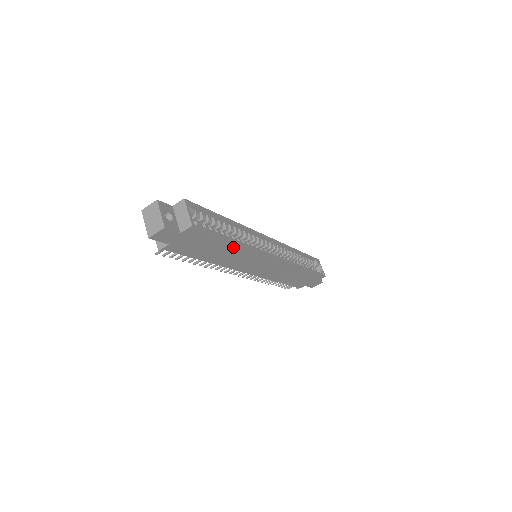
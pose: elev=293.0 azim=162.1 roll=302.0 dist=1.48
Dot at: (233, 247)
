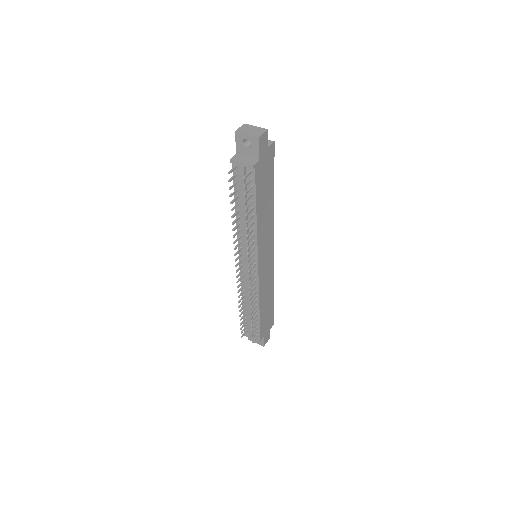
Dot at: (271, 203)
